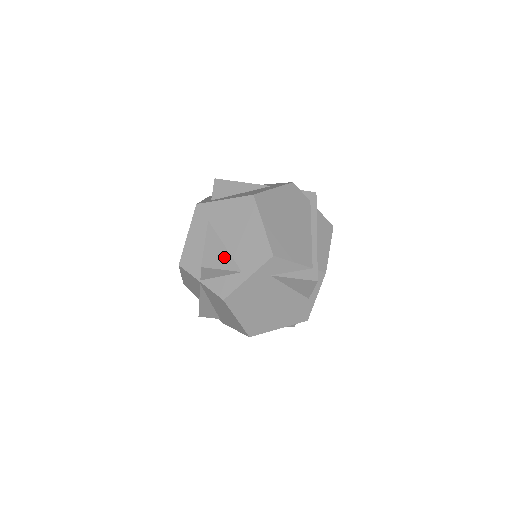
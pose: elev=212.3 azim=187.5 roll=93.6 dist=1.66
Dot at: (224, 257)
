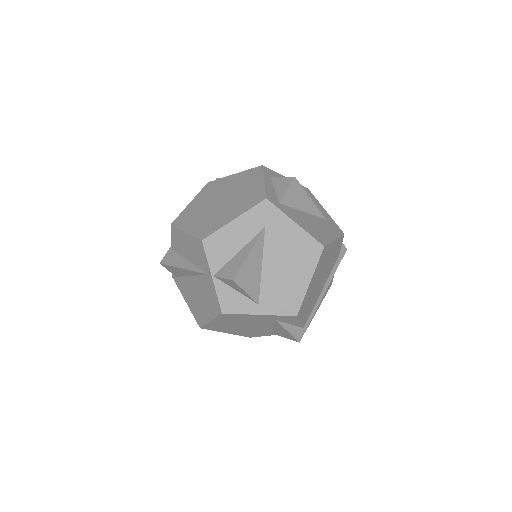
Dot at: (255, 280)
